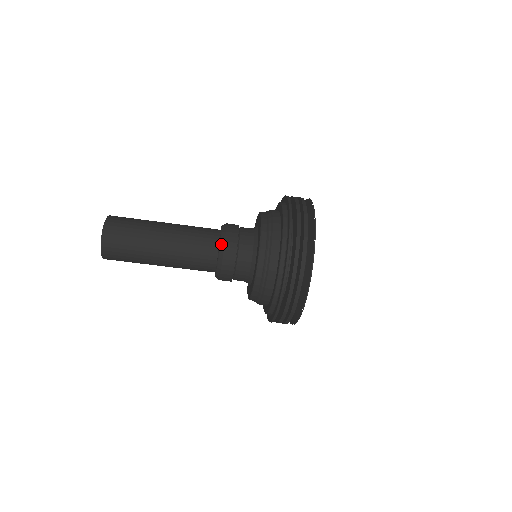
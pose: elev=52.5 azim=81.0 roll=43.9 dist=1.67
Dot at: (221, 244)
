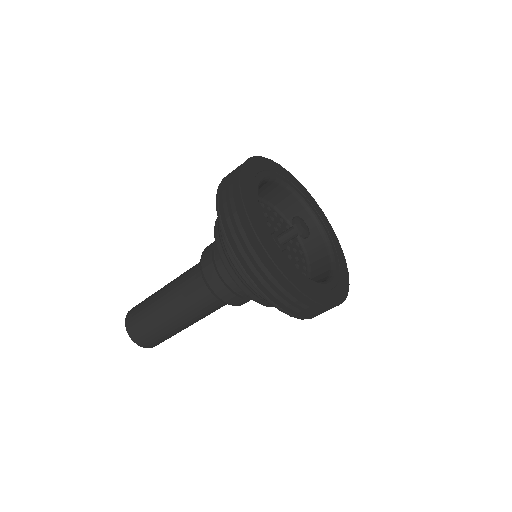
Dot at: (200, 268)
